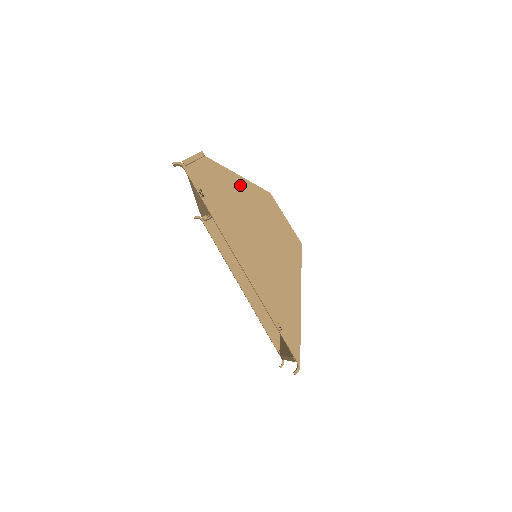
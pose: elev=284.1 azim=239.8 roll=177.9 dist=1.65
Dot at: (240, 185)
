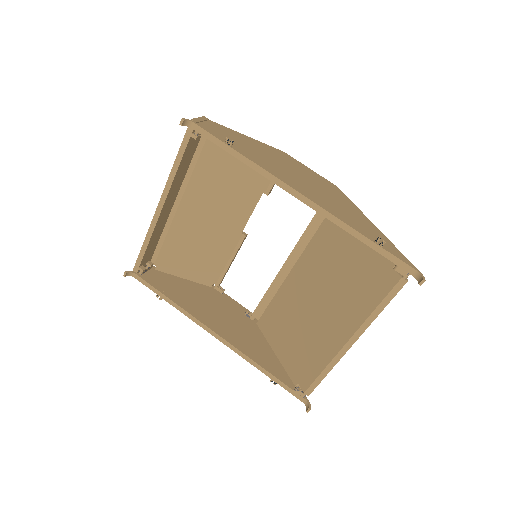
Dot at: (256, 143)
